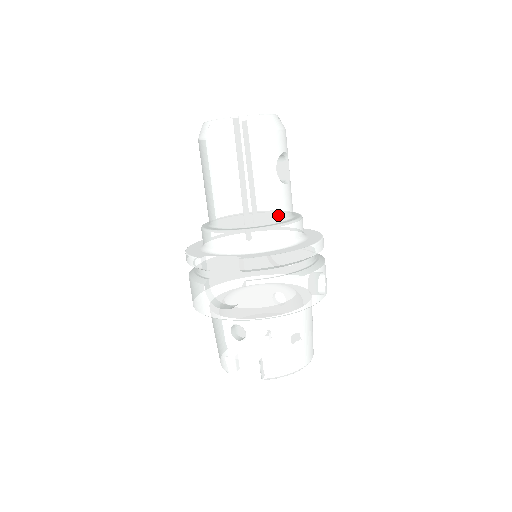
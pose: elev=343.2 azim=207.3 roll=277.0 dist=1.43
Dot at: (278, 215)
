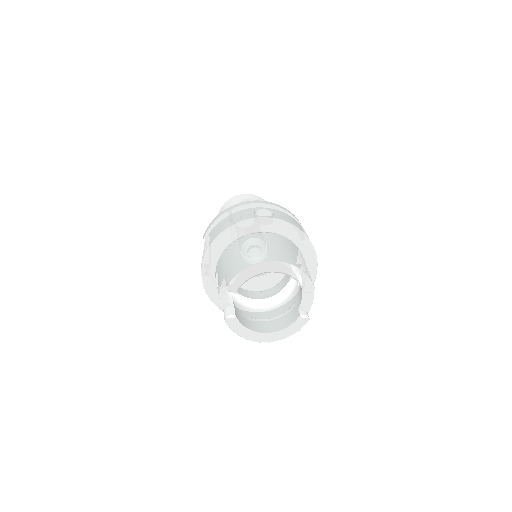
Dot at: occluded
